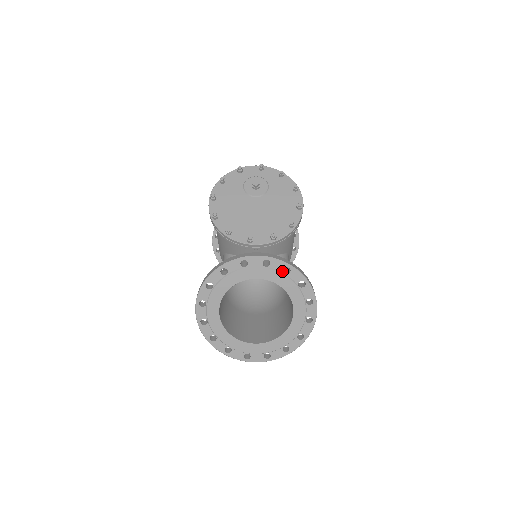
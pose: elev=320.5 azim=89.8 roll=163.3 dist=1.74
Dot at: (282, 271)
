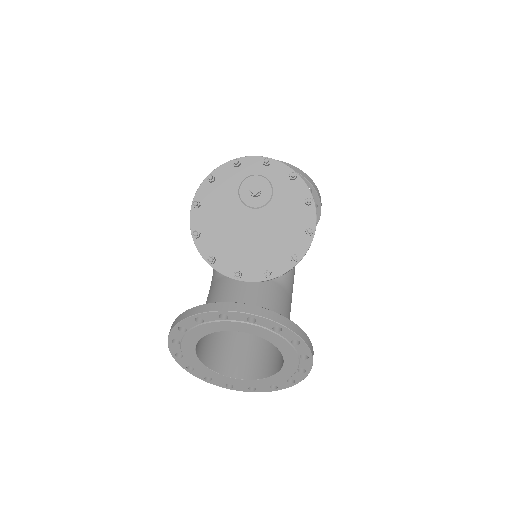
Dot at: (271, 329)
